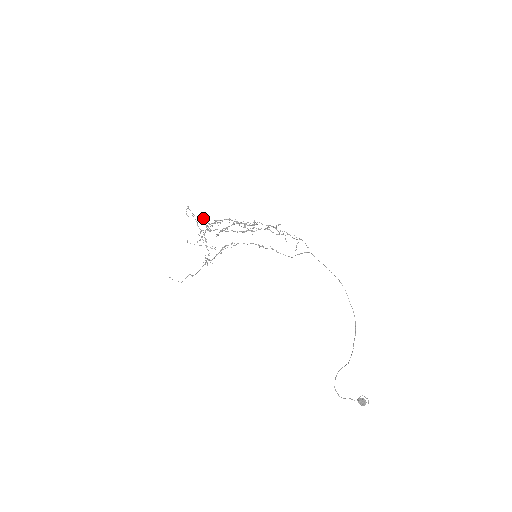
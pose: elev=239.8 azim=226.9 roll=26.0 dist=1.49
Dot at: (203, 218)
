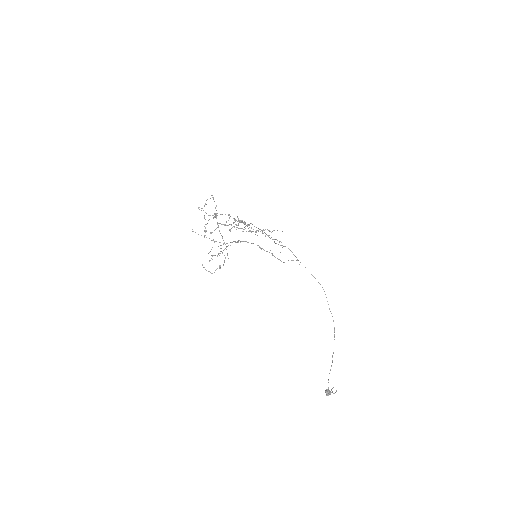
Dot at: (199, 207)
